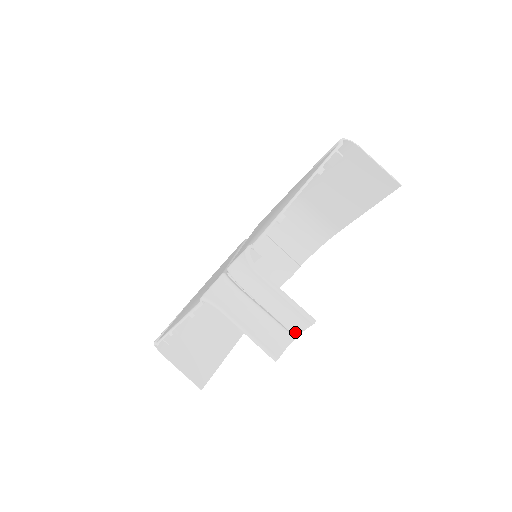
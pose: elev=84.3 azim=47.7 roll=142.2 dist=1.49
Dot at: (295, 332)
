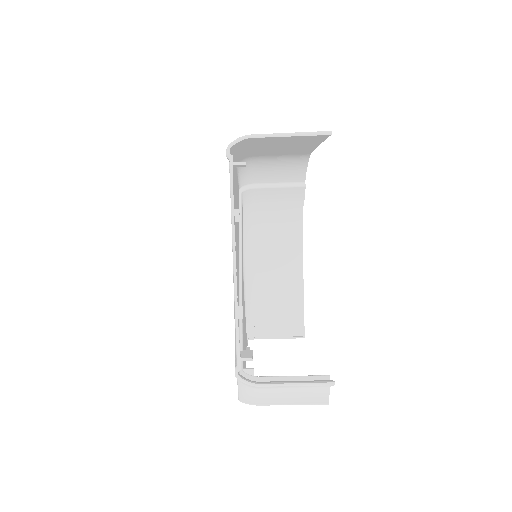
Dot at: occluded
